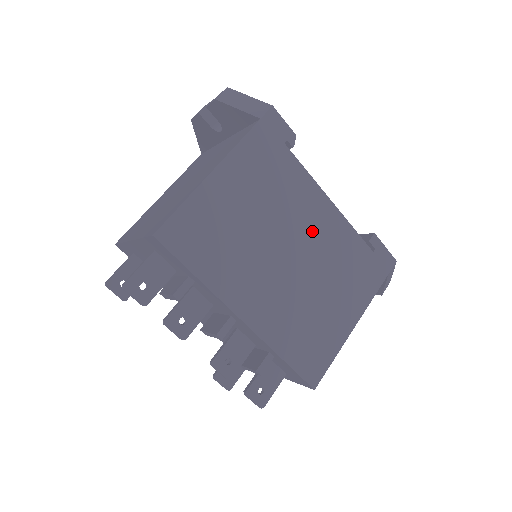
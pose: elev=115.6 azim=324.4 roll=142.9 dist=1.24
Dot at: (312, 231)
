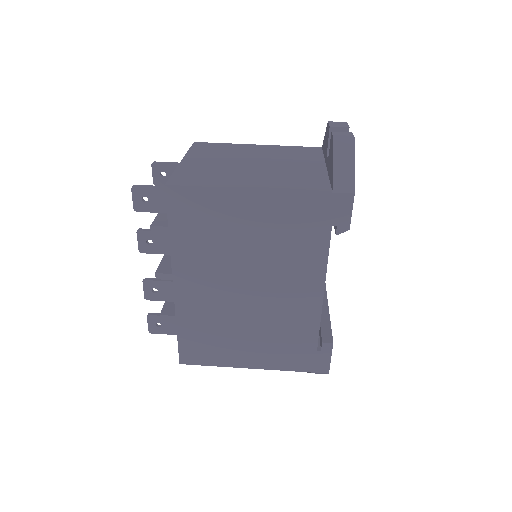
Dot at: (284, 294)
